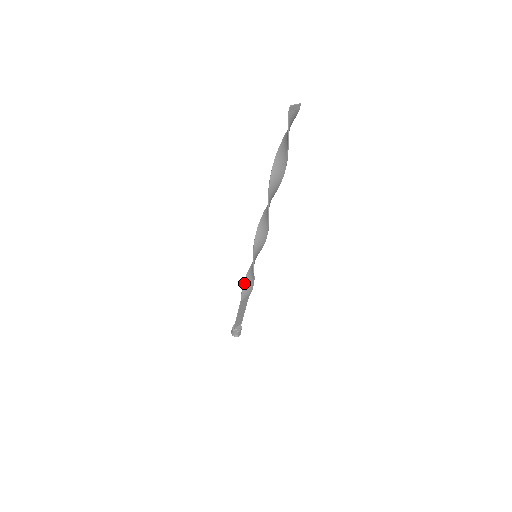
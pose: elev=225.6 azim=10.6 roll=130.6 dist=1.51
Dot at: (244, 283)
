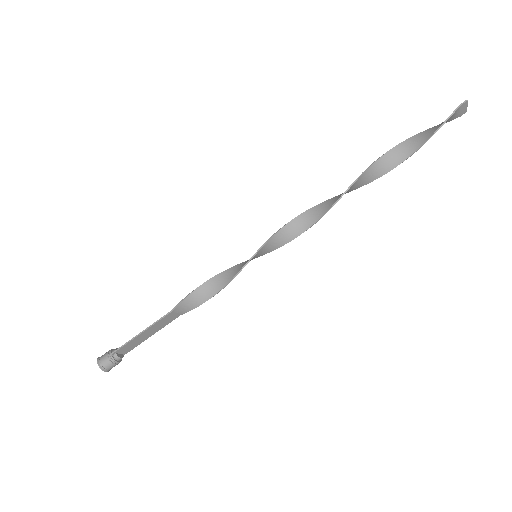
Dot at: (200, 287)
